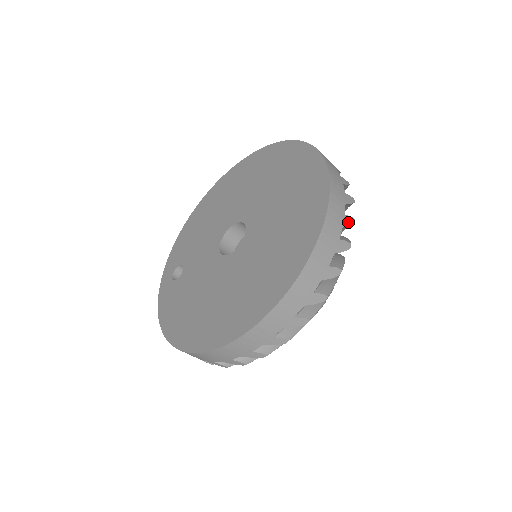
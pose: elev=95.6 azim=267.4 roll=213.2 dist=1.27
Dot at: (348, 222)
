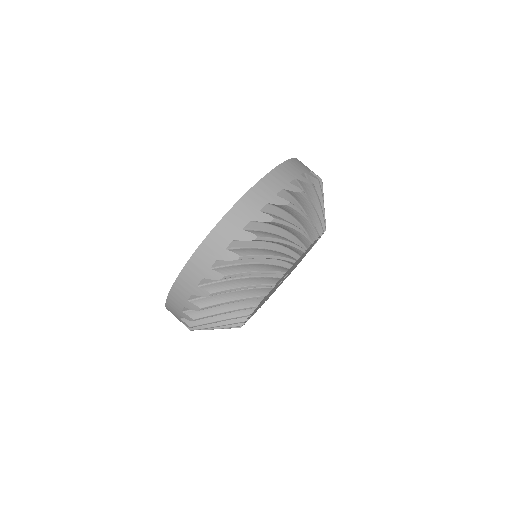
Dot at: occluded
